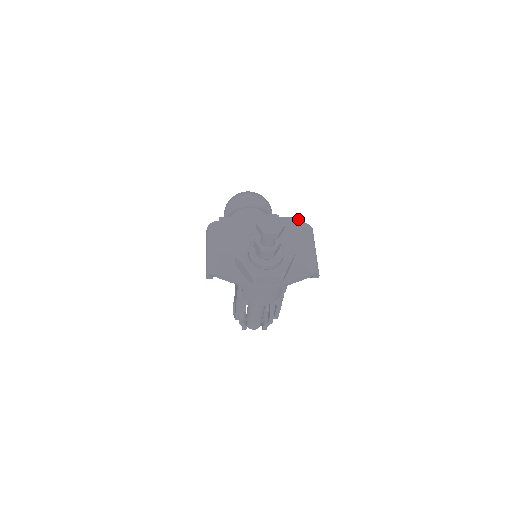
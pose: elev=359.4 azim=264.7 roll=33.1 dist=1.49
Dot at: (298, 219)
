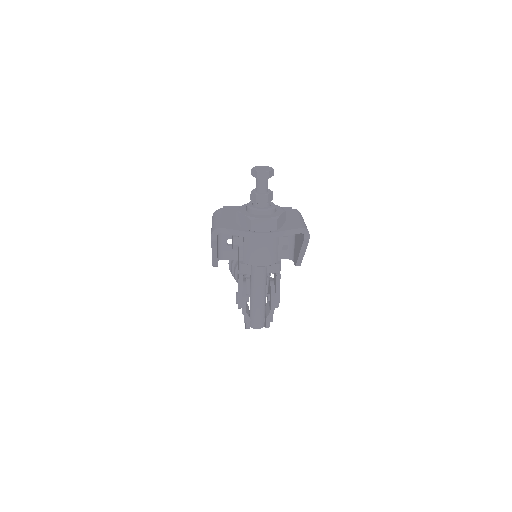
Dot at: (288, 207)
